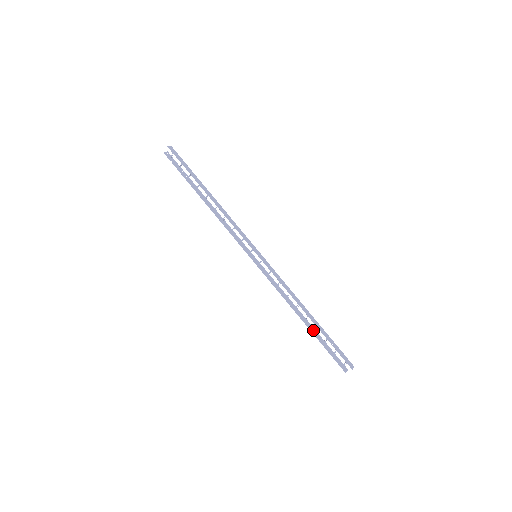
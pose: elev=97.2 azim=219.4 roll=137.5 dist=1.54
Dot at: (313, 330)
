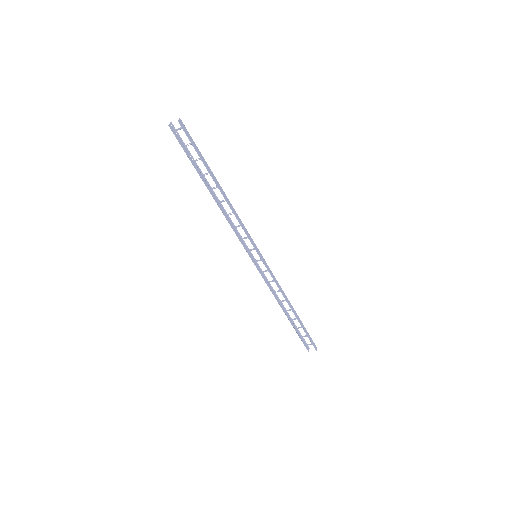
Dot at: (291, 320)
